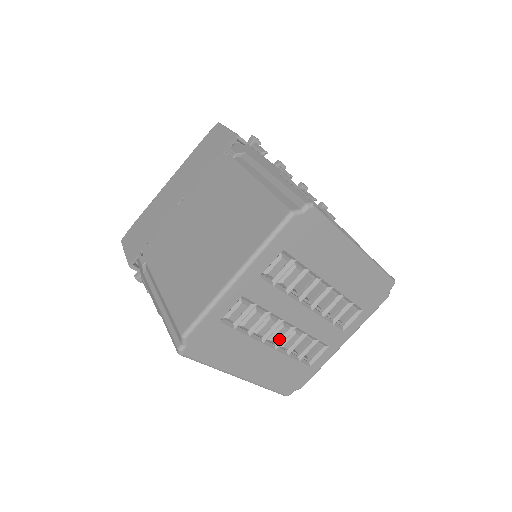
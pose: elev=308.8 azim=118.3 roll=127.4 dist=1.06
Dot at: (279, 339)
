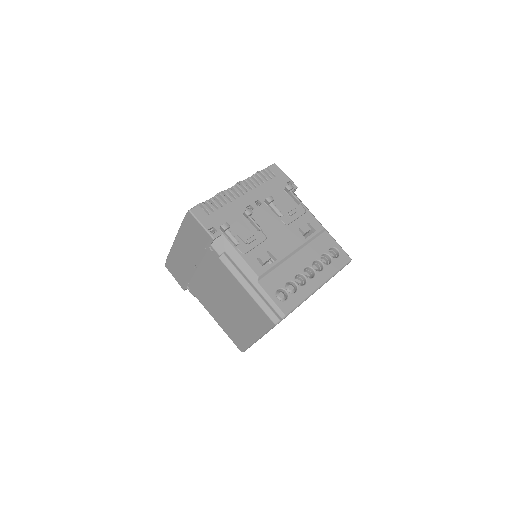
Dot at: occluded
